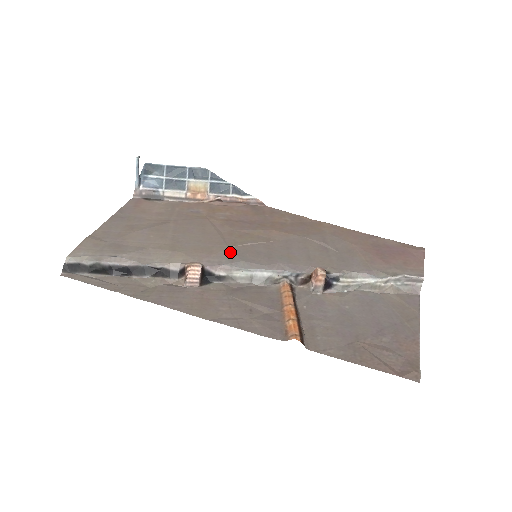
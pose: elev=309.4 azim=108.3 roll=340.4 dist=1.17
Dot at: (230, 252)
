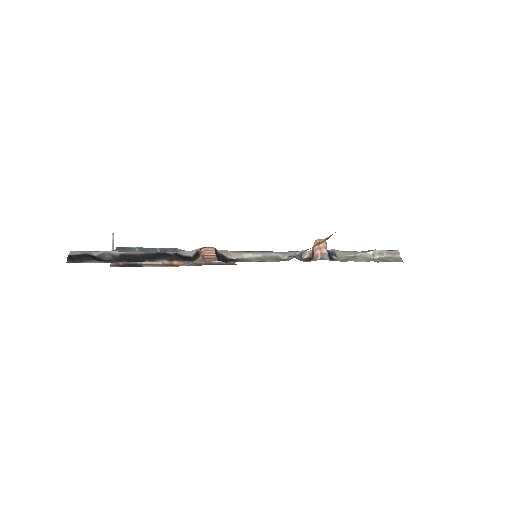
Dot at: occluded
